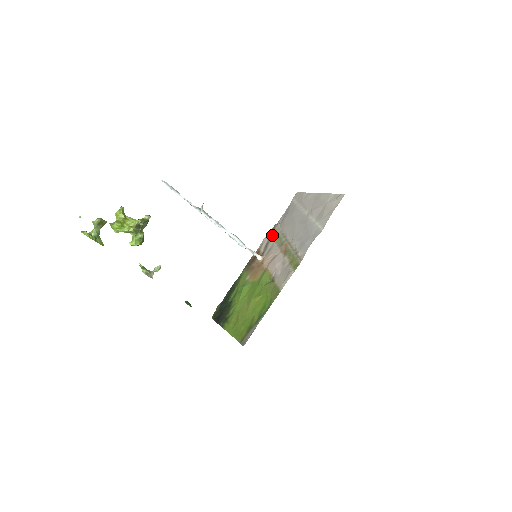
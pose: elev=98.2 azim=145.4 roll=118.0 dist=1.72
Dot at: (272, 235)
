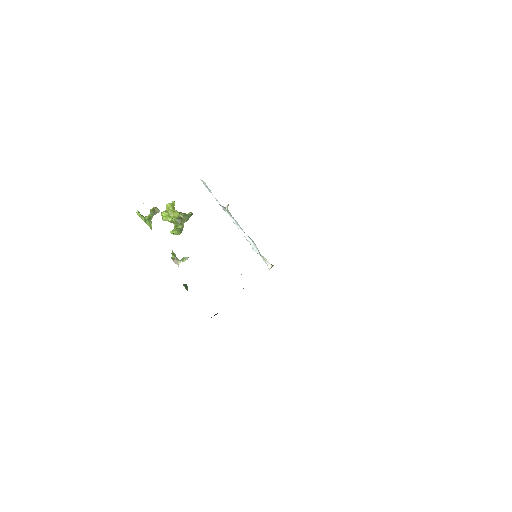
Dot at: occluded
